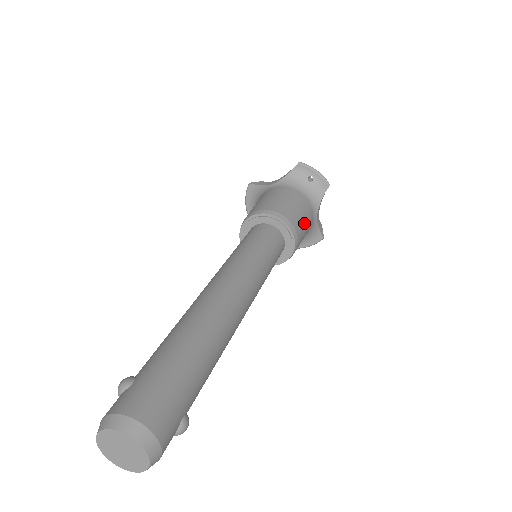
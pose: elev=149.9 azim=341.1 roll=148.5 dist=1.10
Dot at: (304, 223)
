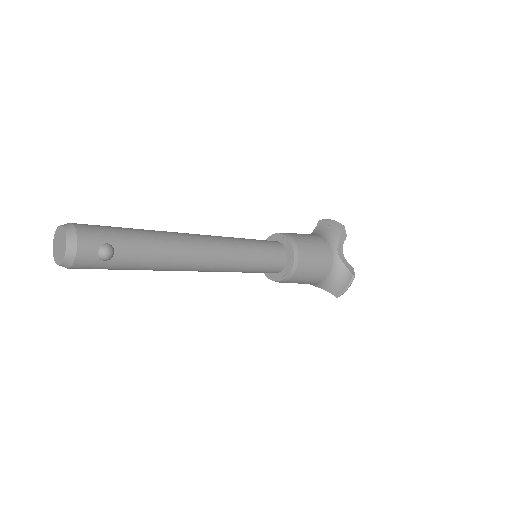
Dot at: (311, 244)
